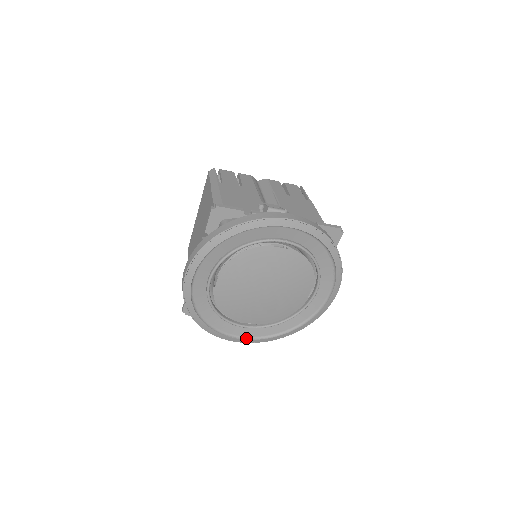
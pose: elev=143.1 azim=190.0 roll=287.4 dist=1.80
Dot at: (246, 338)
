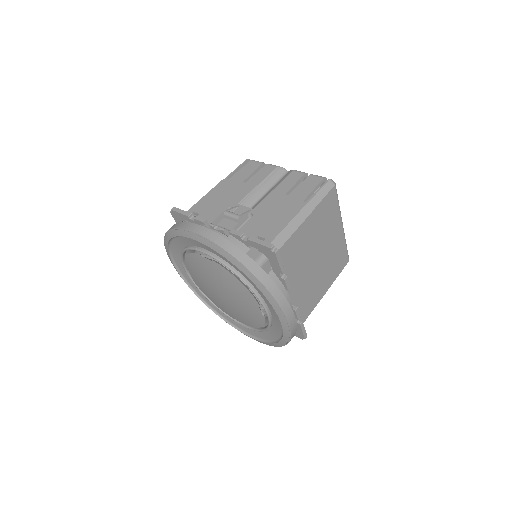
Dot at: (246, 333)
